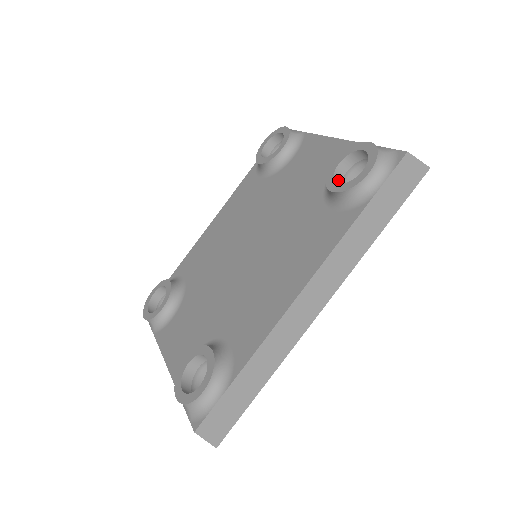
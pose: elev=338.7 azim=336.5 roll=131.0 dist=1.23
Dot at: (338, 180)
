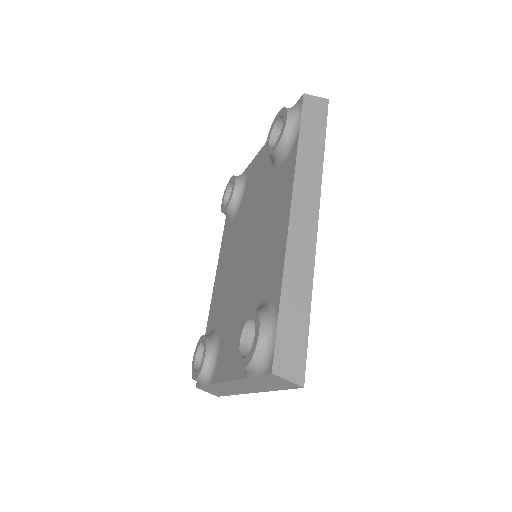
Dot at: occluded
